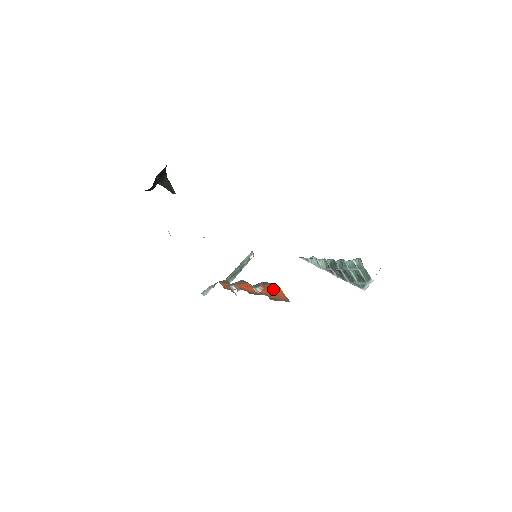
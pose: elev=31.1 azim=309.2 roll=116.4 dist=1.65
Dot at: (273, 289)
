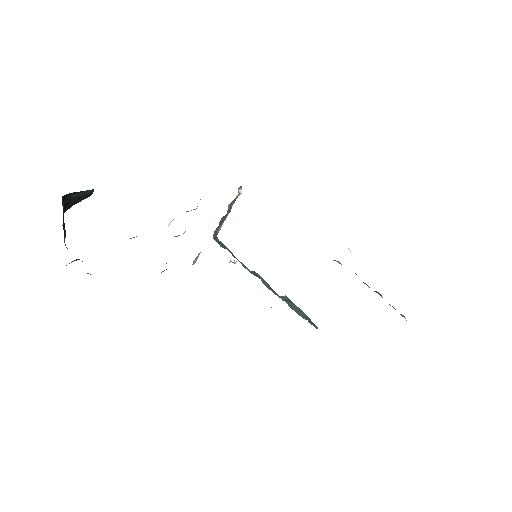
Dot at: occluded
